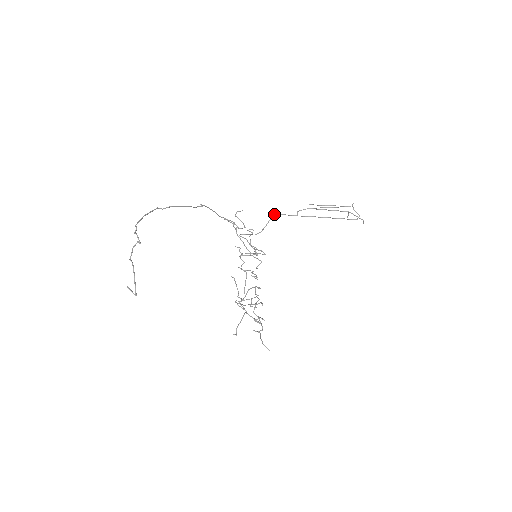
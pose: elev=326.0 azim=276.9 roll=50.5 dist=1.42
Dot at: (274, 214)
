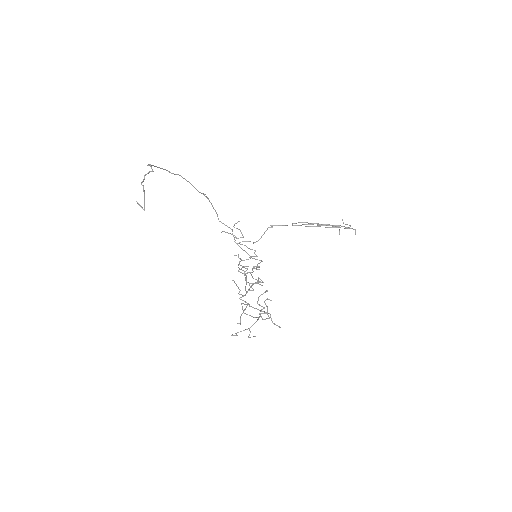
Dot at: (270, 225)
